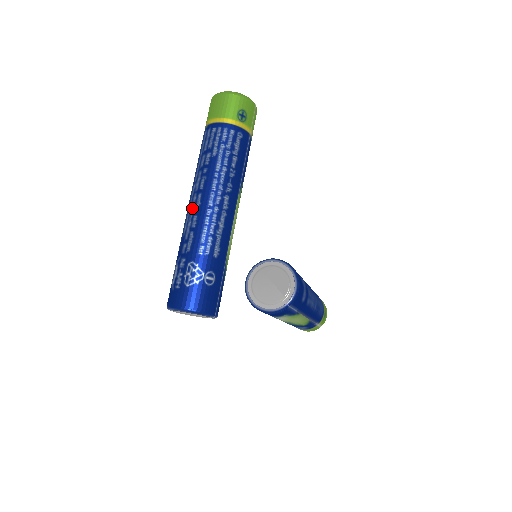
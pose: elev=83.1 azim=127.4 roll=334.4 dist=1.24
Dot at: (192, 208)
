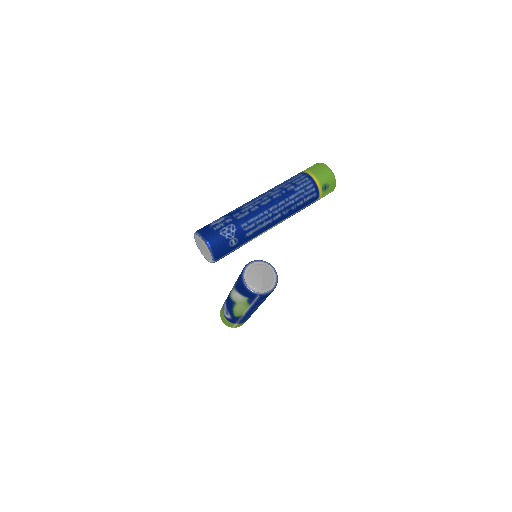
Dot at: (259, 201)
